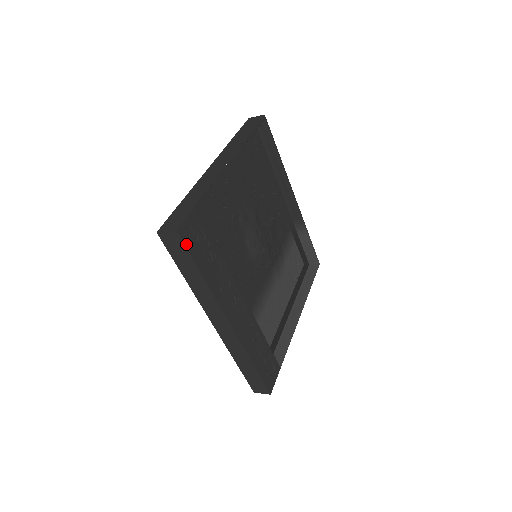
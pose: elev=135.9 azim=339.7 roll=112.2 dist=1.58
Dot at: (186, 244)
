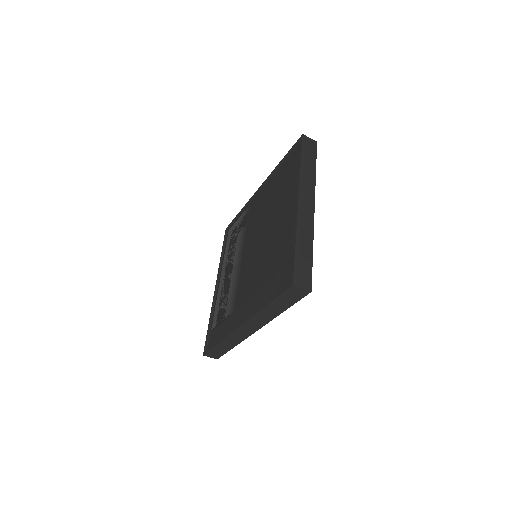
Dot at: (302, 296)
